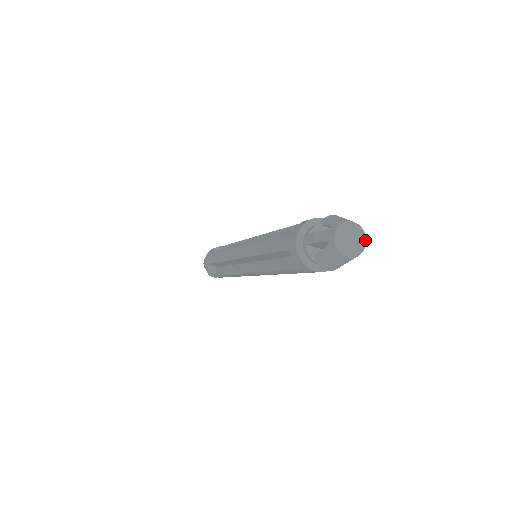
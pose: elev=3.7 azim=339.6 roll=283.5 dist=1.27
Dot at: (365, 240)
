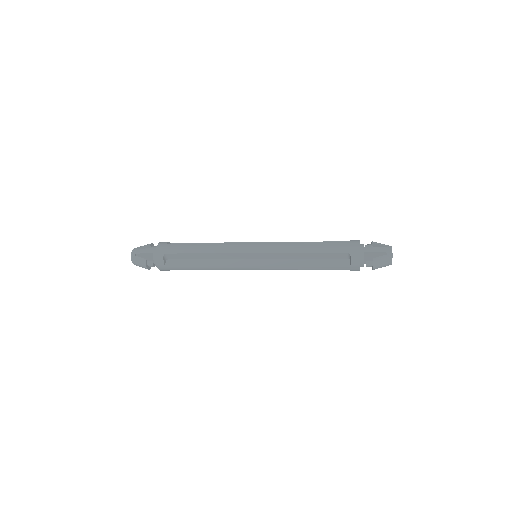
Dot at: occluded
